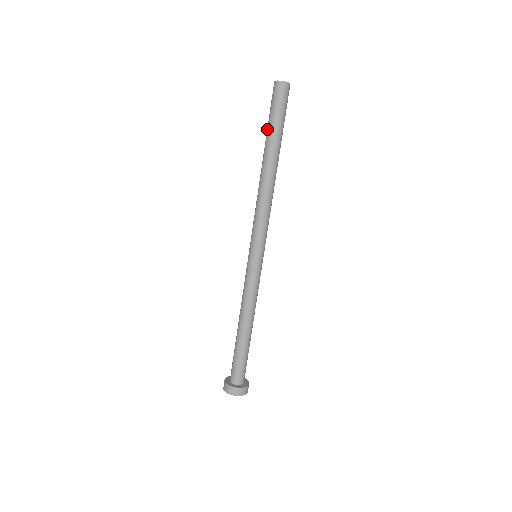
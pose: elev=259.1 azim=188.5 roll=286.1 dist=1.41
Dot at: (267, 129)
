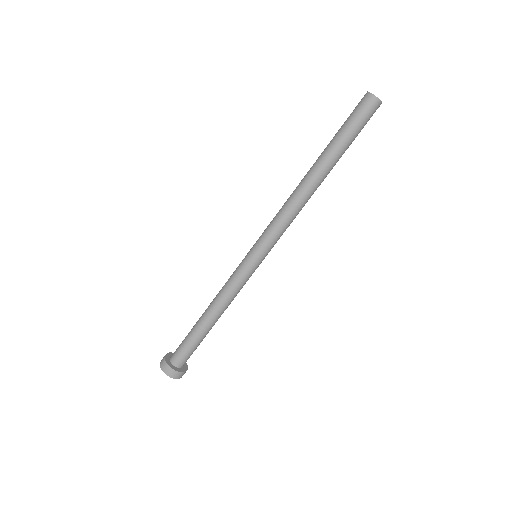
Dot at: (339, 141)
